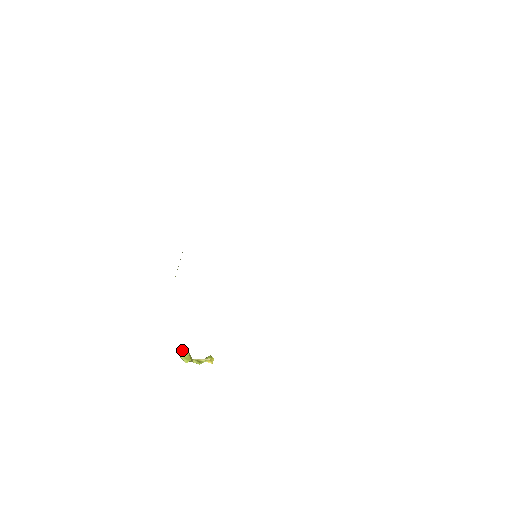
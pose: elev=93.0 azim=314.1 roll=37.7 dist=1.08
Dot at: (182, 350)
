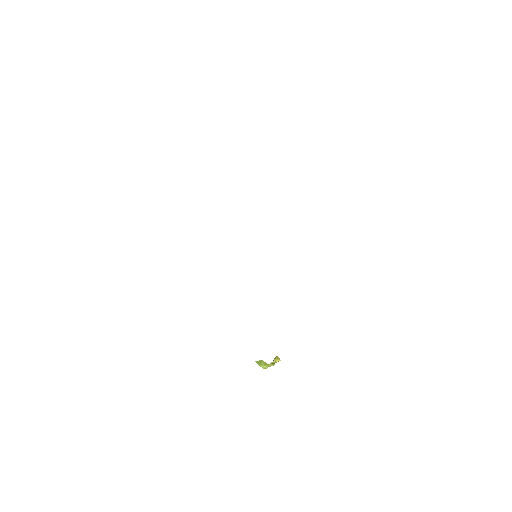
Dot at: (258, 362)
